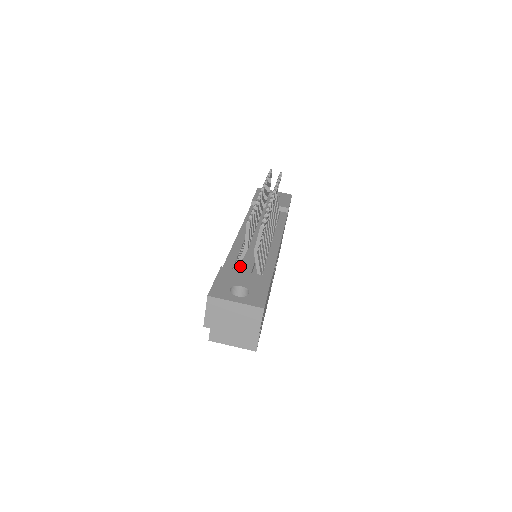
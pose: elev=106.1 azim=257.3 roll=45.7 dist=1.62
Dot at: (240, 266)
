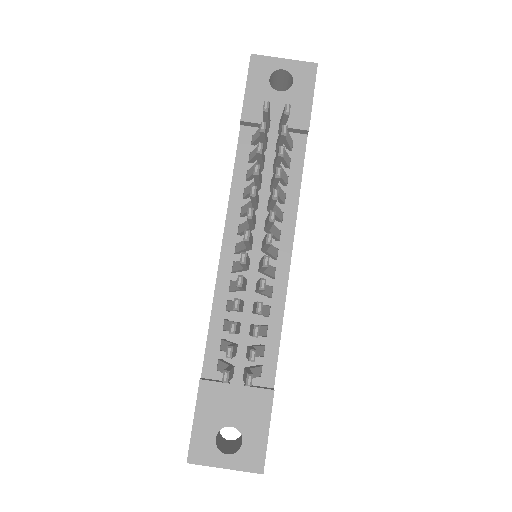
Dot at: occluded
